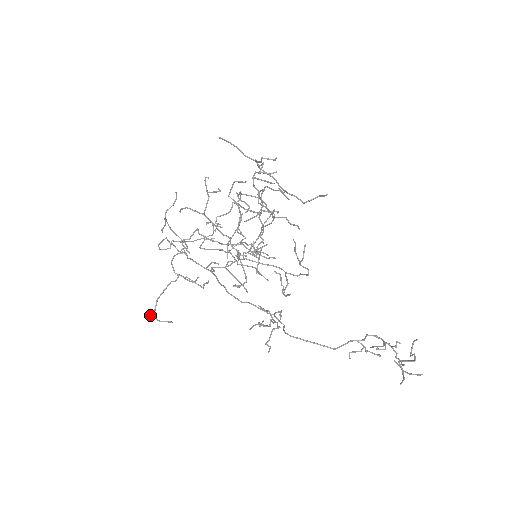
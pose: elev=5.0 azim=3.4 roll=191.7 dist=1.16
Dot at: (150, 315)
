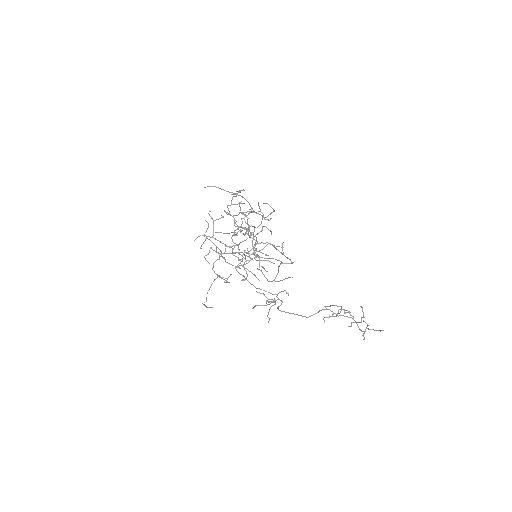
Dot at: (203, 304)
